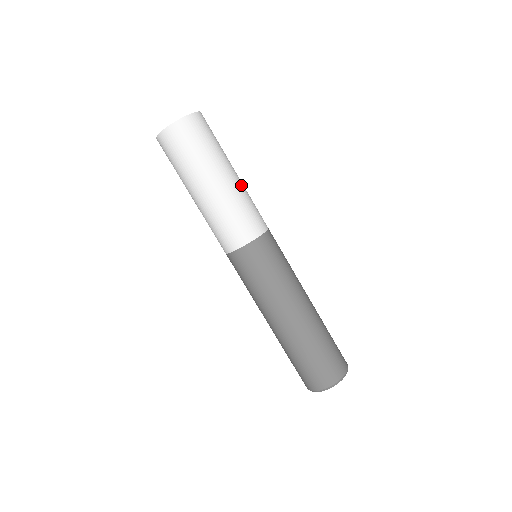
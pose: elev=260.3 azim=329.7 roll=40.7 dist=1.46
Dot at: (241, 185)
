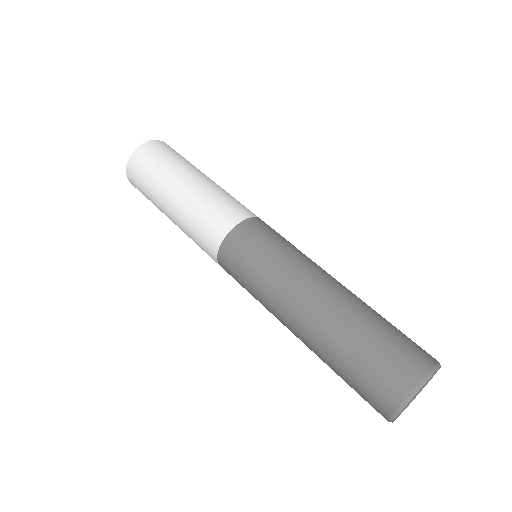
Dot at: (217, 185)
